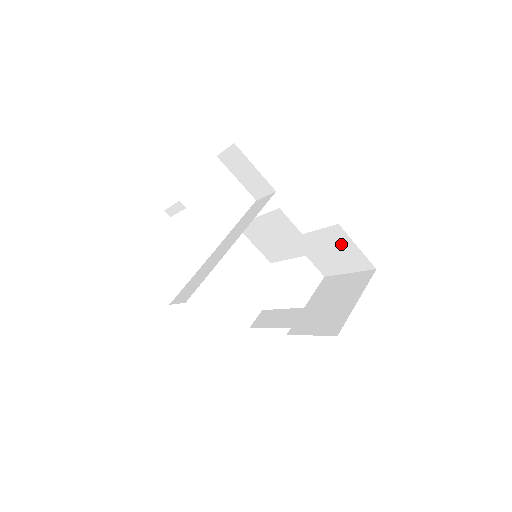
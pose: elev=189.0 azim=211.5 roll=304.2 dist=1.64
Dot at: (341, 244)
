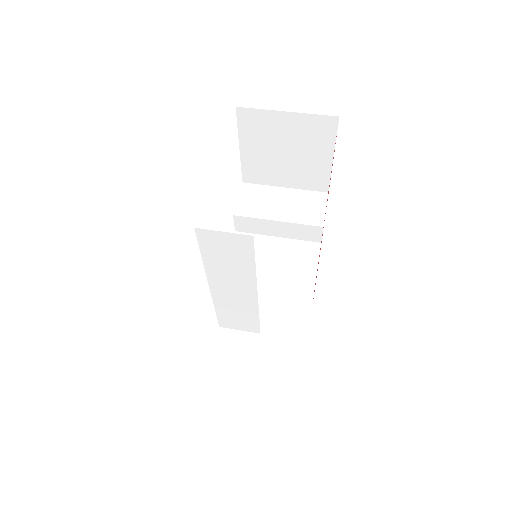
Dot at: occluded
